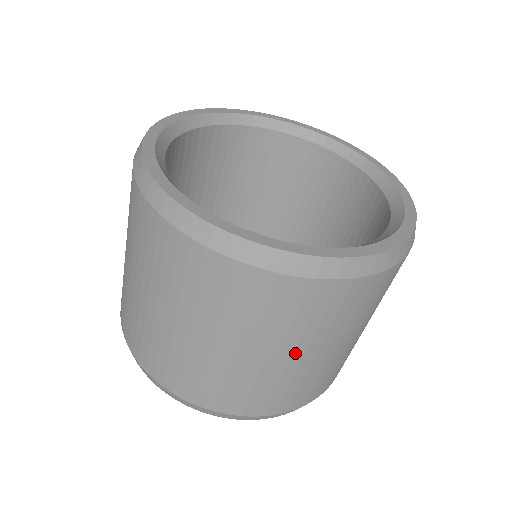
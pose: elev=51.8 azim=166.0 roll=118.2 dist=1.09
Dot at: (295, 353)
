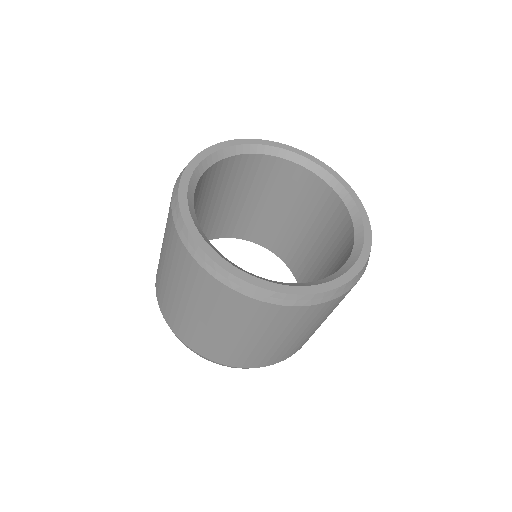
Dot at: occluded
